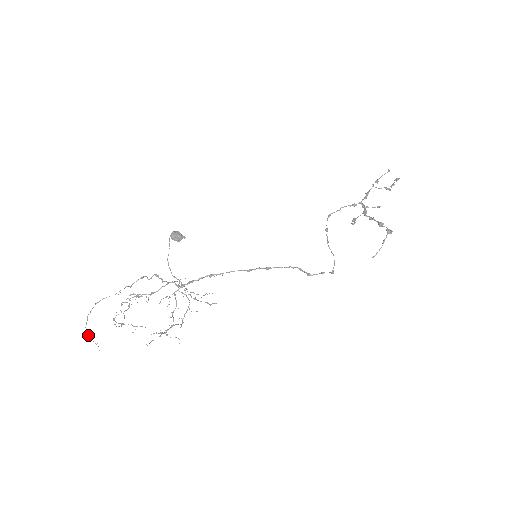
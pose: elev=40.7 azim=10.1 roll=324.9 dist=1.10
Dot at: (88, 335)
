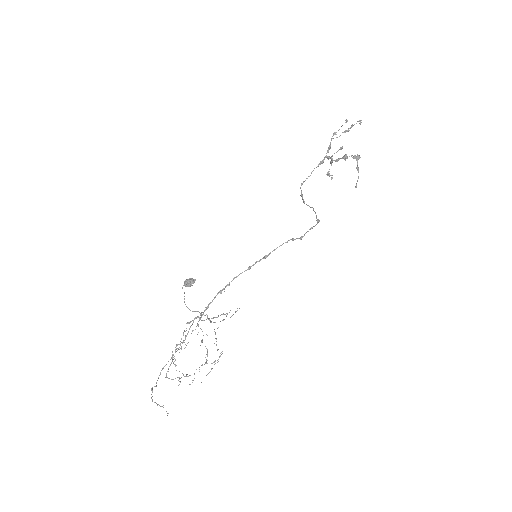
Dot at: occluded
